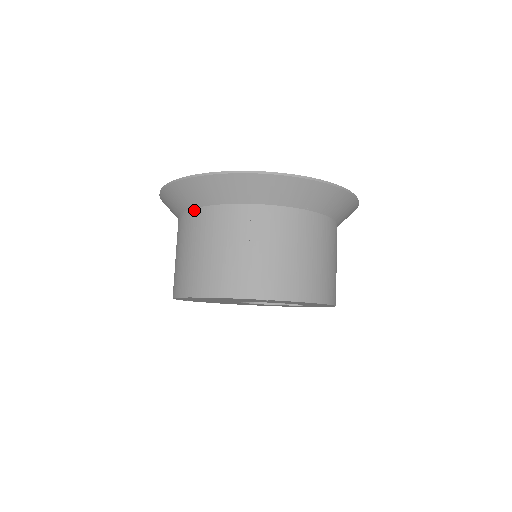
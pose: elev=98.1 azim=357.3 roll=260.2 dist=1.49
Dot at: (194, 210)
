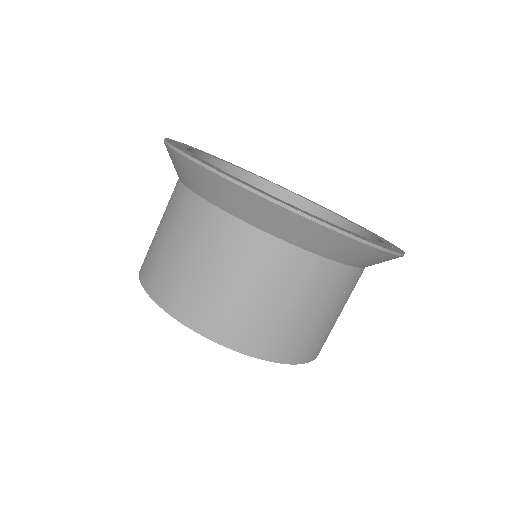
Dot at: (299, 250)
